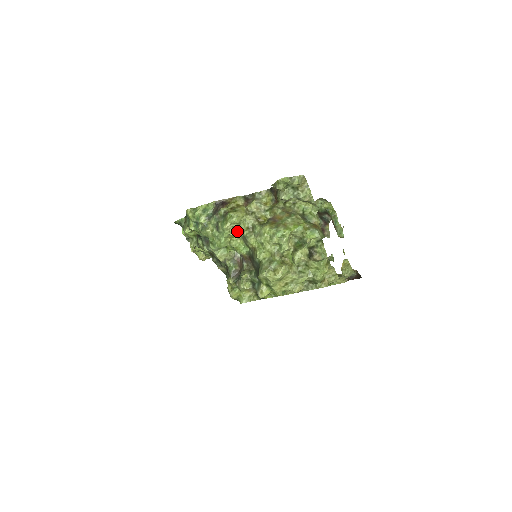
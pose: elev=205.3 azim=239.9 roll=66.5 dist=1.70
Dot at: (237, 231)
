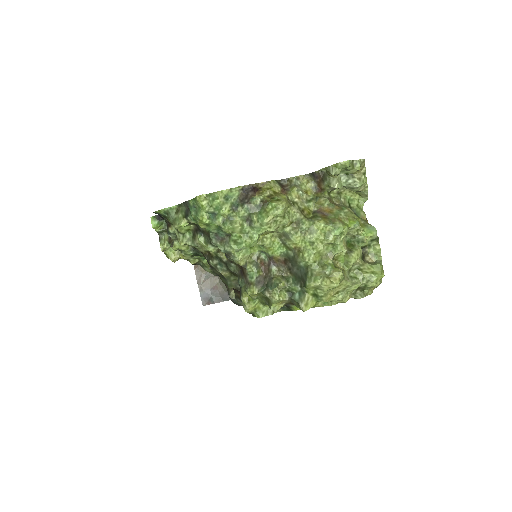
Dot at: (277, 226)
